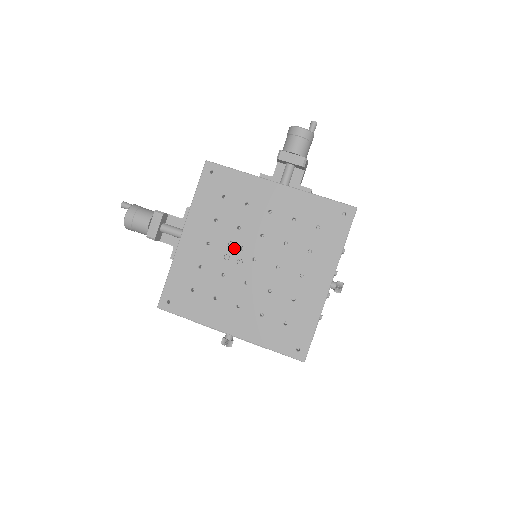
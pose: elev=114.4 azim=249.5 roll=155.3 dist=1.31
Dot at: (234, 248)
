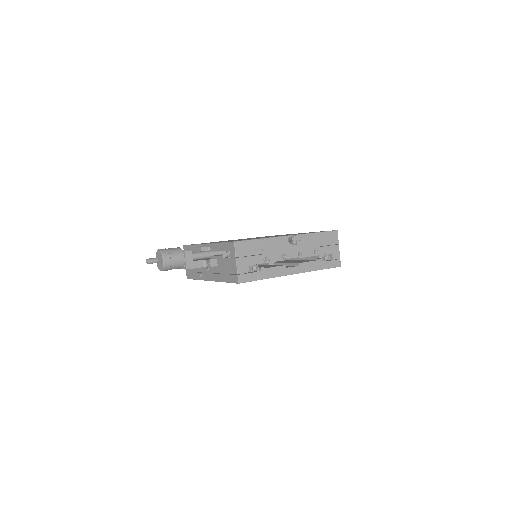
Dot at: occluded
